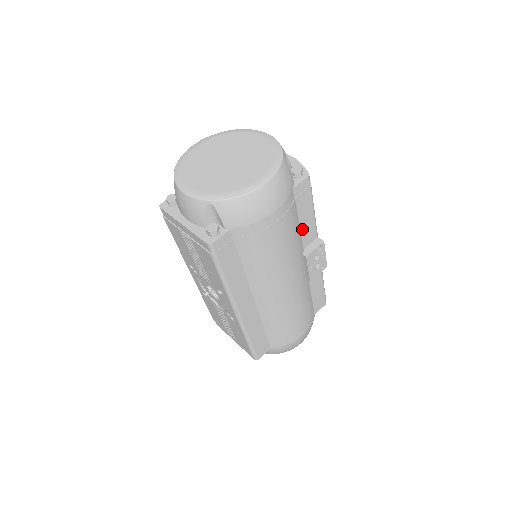
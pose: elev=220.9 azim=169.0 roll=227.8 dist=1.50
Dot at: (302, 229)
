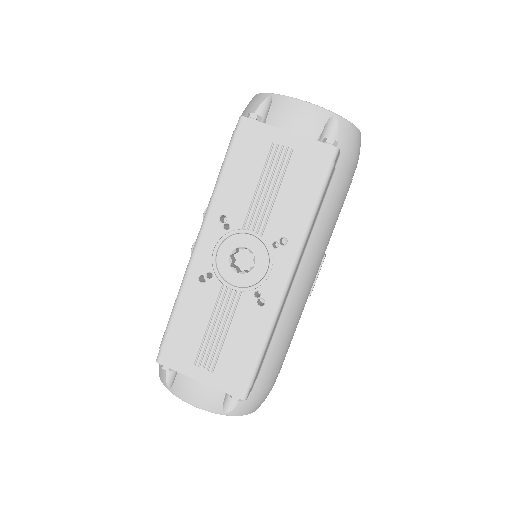
Dot at: occluded
